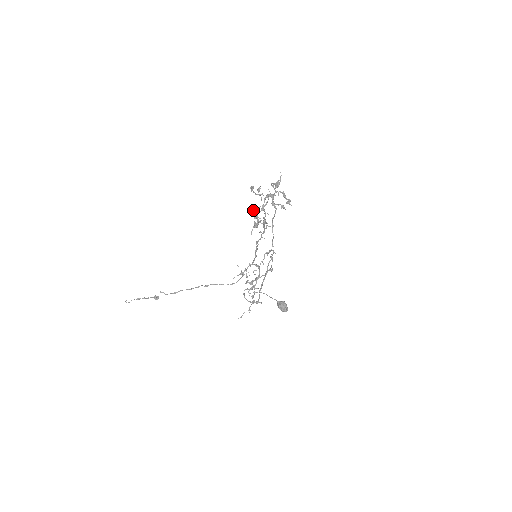
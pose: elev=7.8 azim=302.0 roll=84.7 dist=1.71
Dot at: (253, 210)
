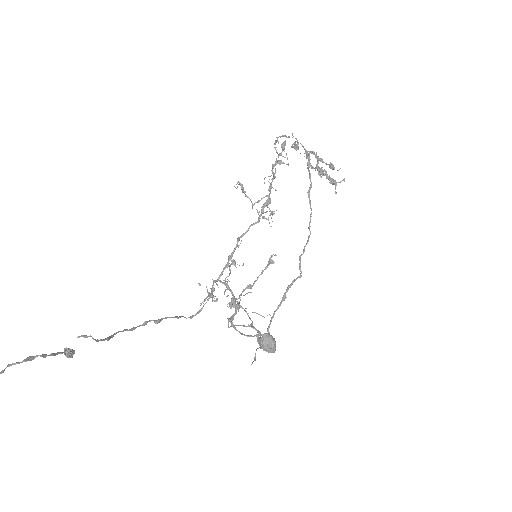
Dot at: occluded
